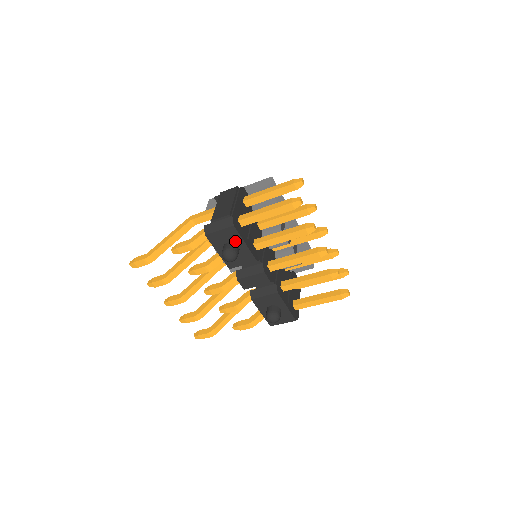
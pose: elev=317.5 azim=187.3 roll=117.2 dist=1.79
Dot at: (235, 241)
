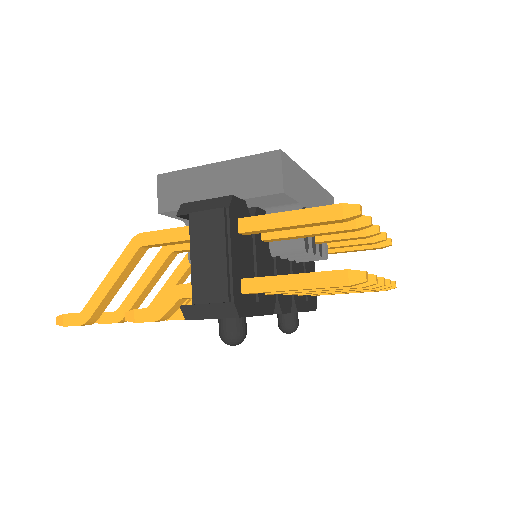
Dot at: occluded
